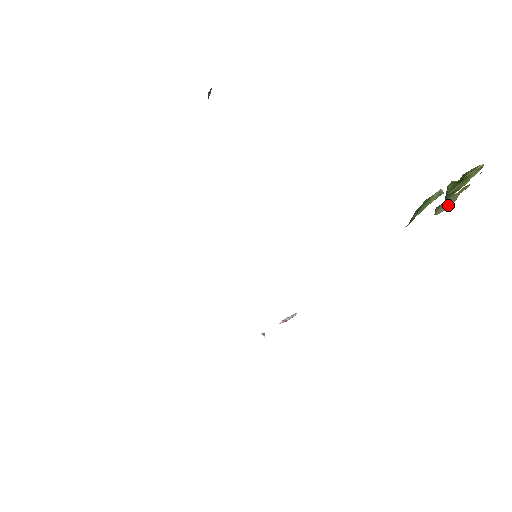
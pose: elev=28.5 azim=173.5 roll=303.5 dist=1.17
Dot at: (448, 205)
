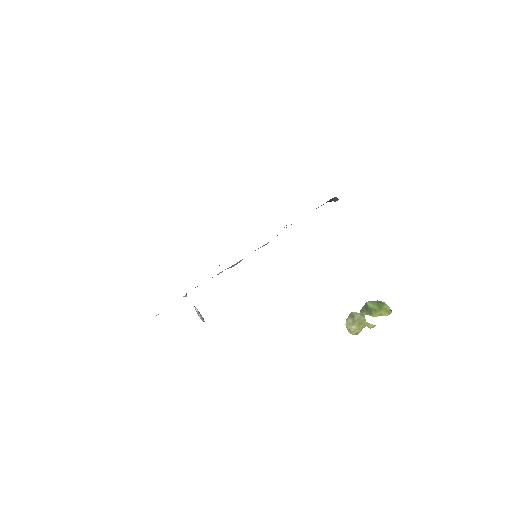
Dot at: (354, 328)
